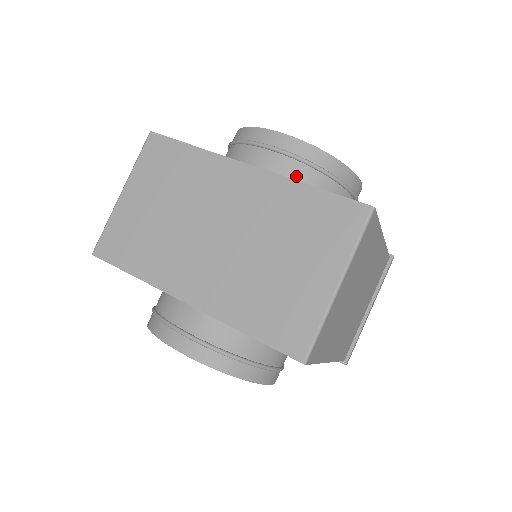
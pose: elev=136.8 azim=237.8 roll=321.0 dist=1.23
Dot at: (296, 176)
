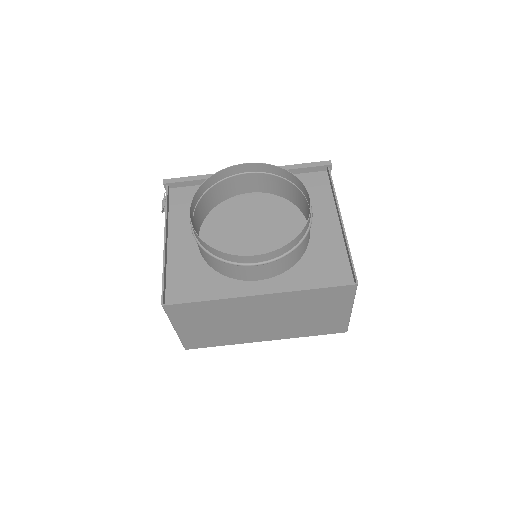
Dot at: (283, 263)
